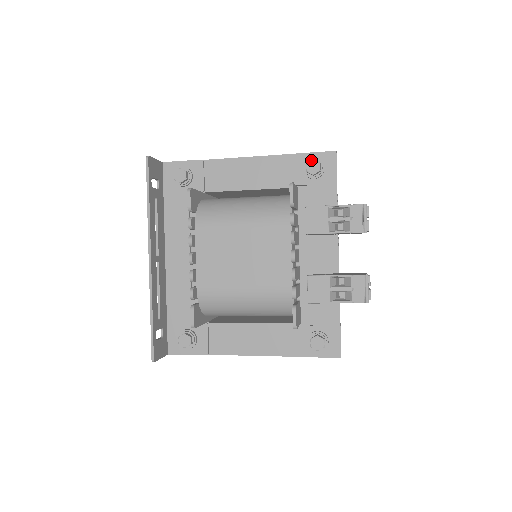
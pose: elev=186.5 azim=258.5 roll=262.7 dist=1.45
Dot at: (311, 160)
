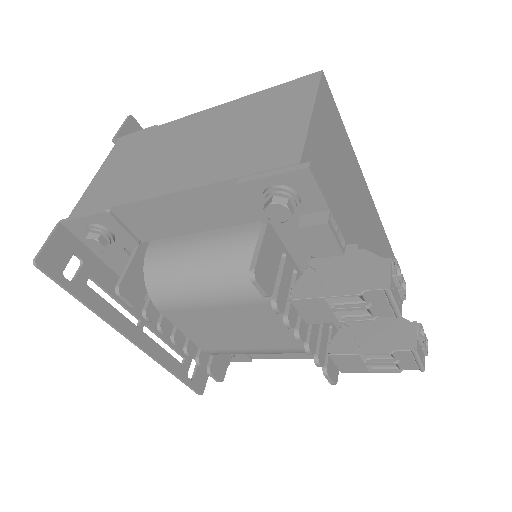
Dot at: (269, 205)
